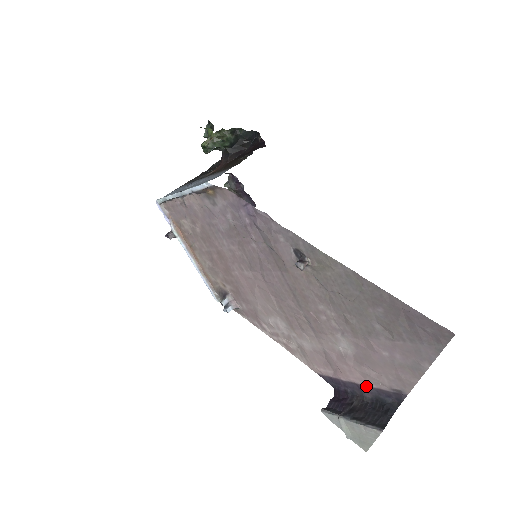
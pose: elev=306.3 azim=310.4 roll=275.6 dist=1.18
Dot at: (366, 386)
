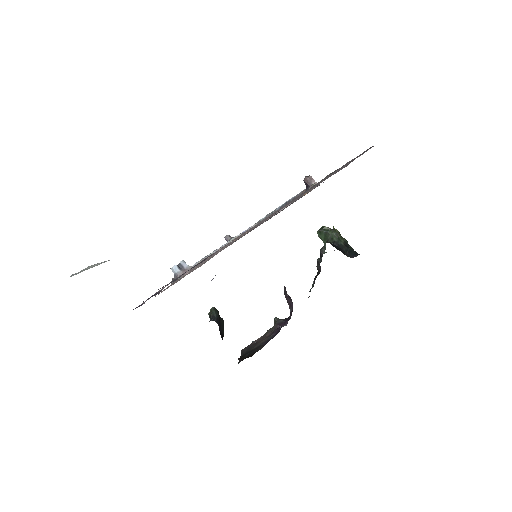
Dot at: (175, 279)
